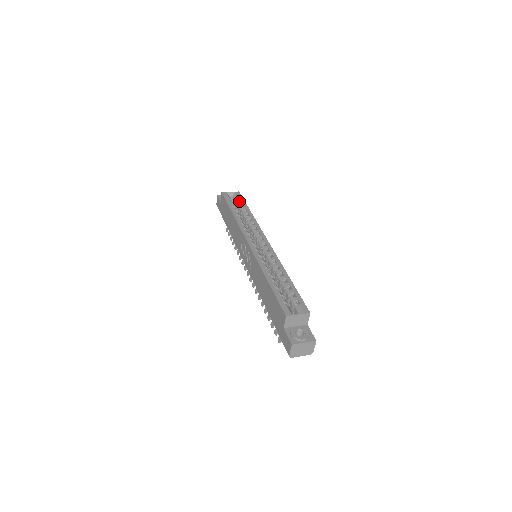
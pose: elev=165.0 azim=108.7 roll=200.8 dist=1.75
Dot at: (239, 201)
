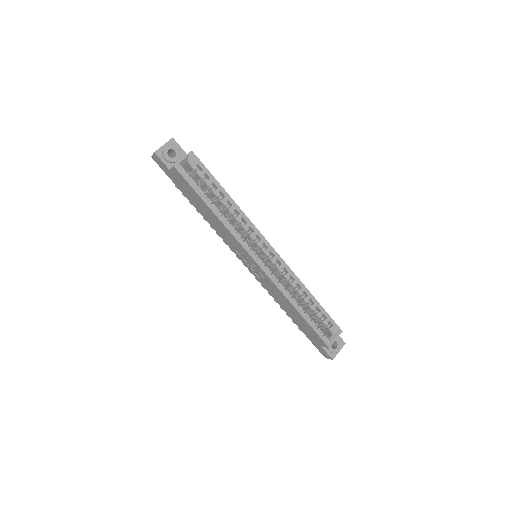
Dot at: (203, 175)
